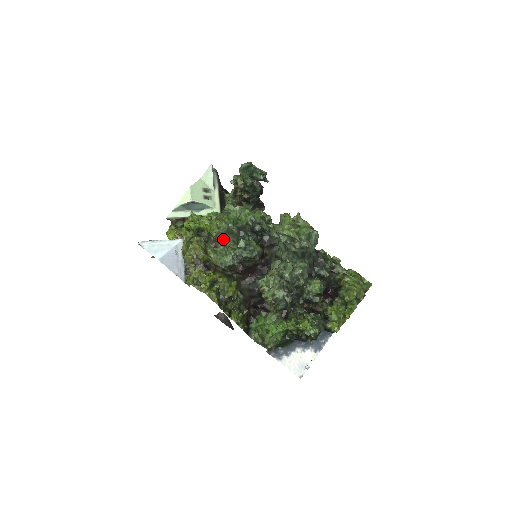
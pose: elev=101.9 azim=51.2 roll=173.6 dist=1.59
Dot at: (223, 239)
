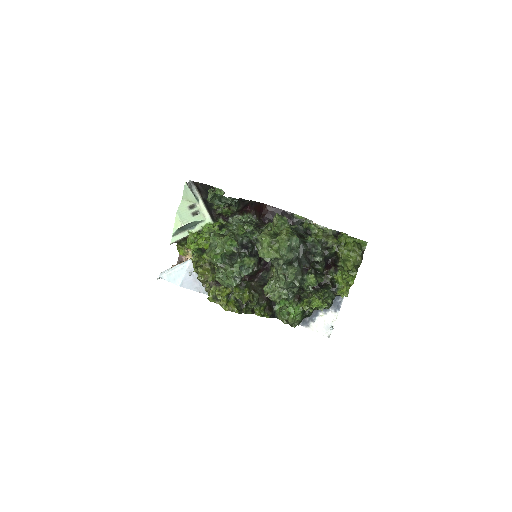
Dot at: (220, 265)
